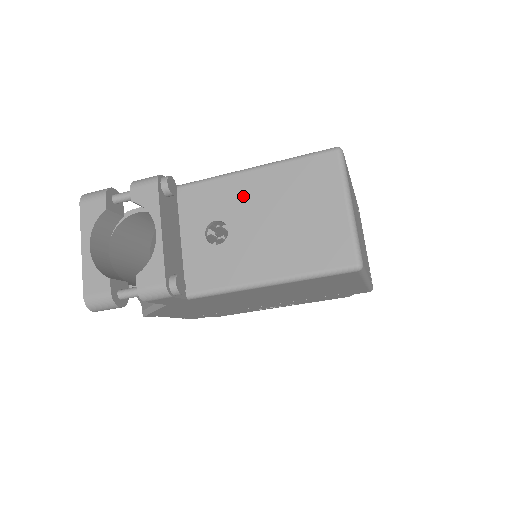
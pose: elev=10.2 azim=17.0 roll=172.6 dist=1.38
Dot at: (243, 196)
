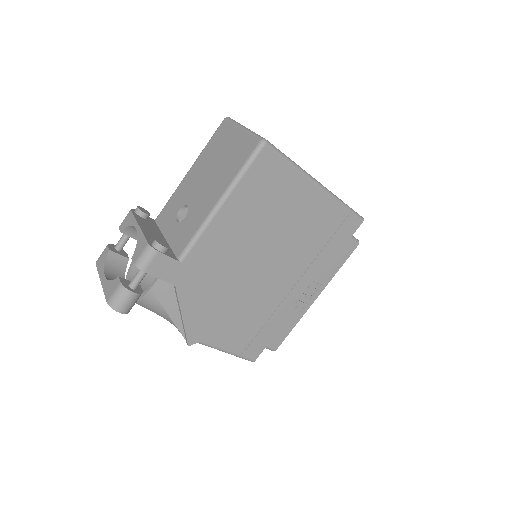
Dot at: (189, 185)
